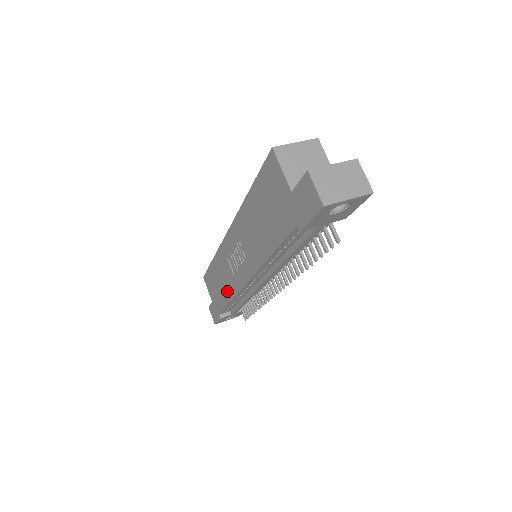
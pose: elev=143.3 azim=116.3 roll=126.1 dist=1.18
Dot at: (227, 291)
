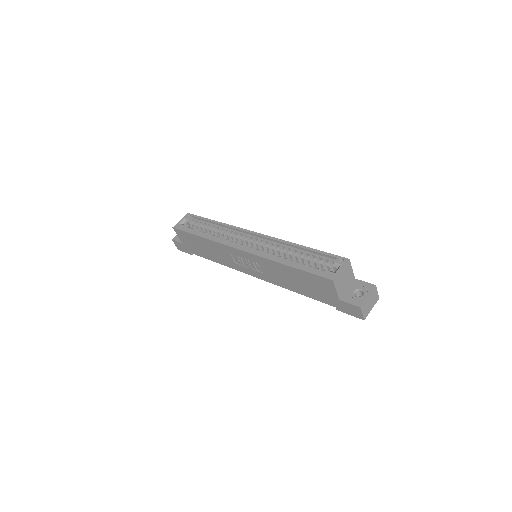
Dot at: (217, 259)
